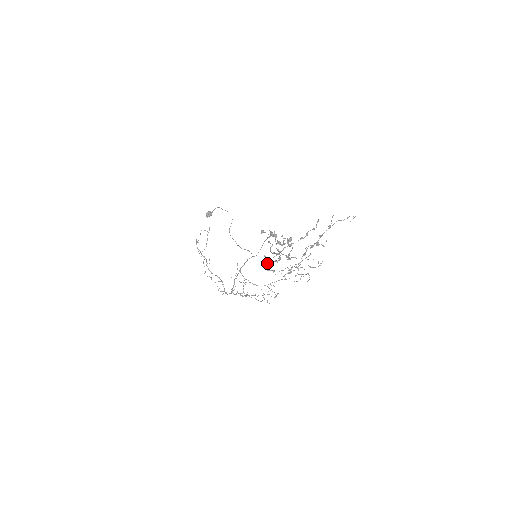
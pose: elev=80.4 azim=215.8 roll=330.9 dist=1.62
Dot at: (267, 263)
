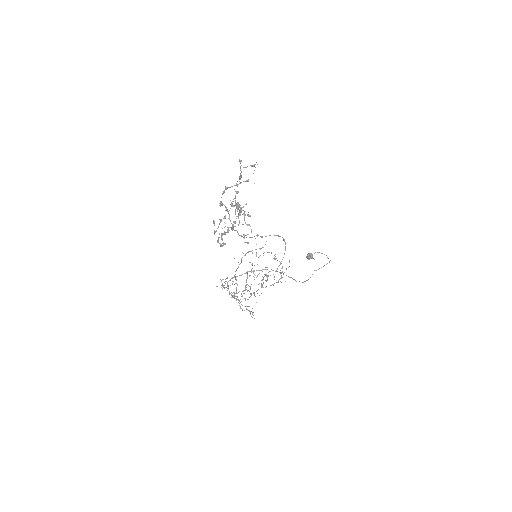
Dot at: (215, 231)
